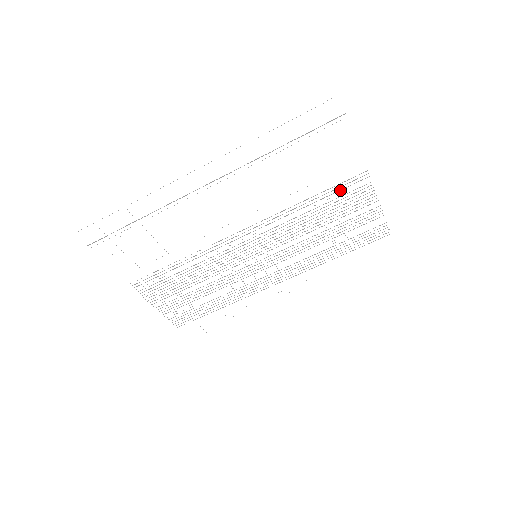
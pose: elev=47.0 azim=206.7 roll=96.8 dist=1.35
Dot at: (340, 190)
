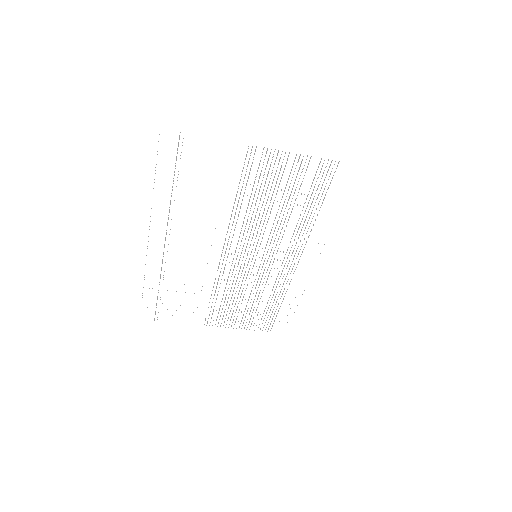
Dot at: (249, 173)
